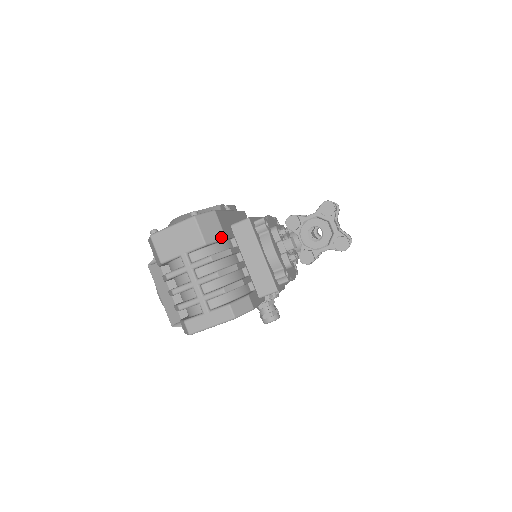
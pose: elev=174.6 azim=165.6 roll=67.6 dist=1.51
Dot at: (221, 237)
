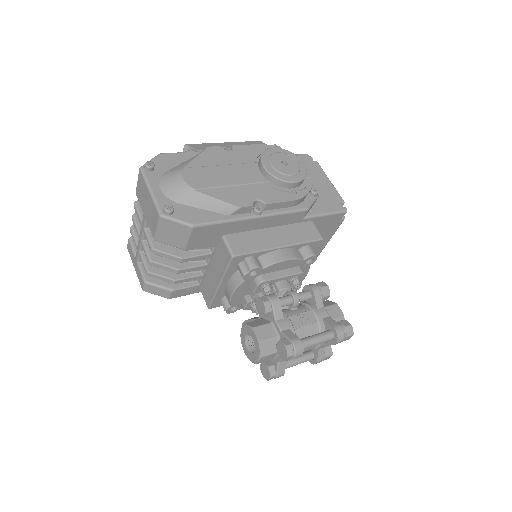
Dot at: (179, 247)
